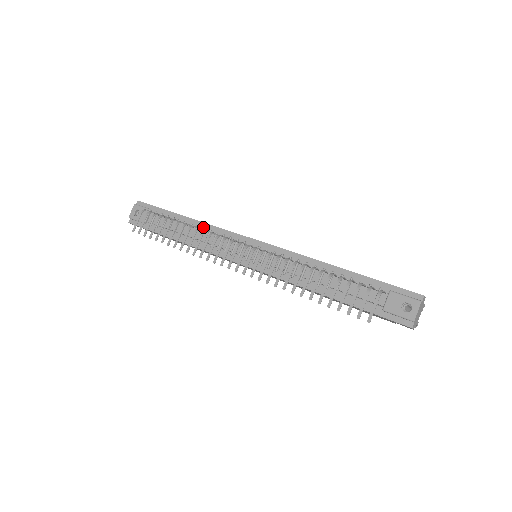
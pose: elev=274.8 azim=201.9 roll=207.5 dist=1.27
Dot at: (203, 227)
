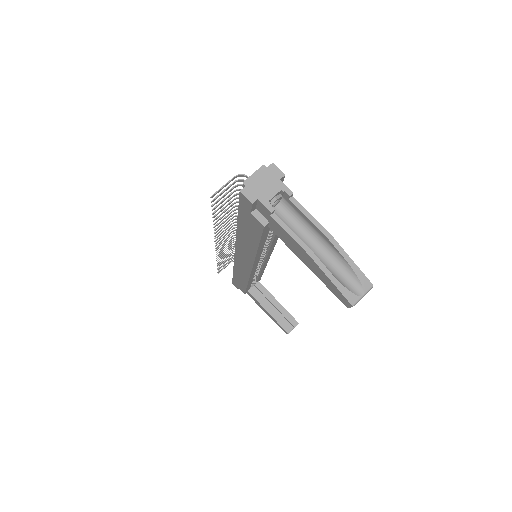
Dot at: occluded
